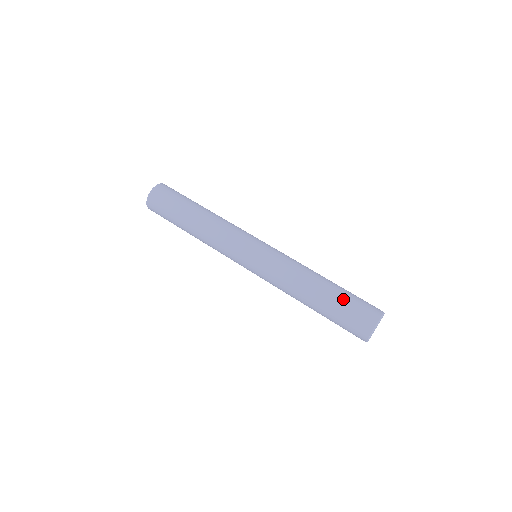
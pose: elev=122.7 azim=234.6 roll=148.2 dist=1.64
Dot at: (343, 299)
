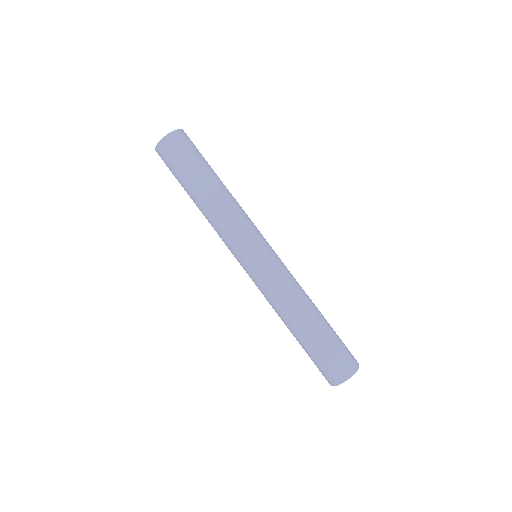
Dot at: (315, 350)
